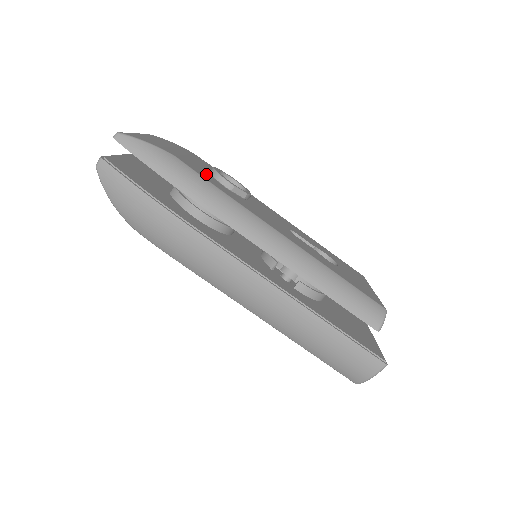
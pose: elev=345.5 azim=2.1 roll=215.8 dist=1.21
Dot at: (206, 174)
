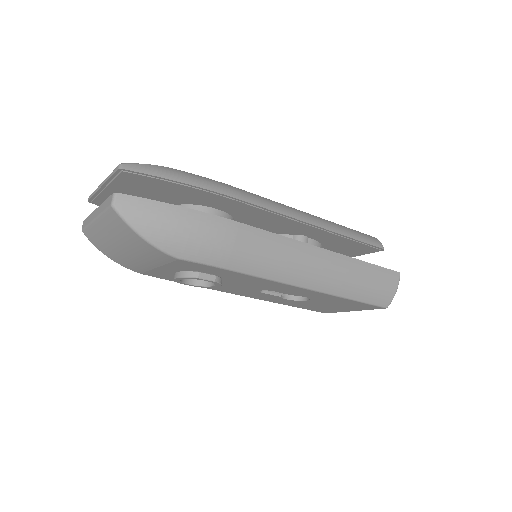
Dot at: occluded
